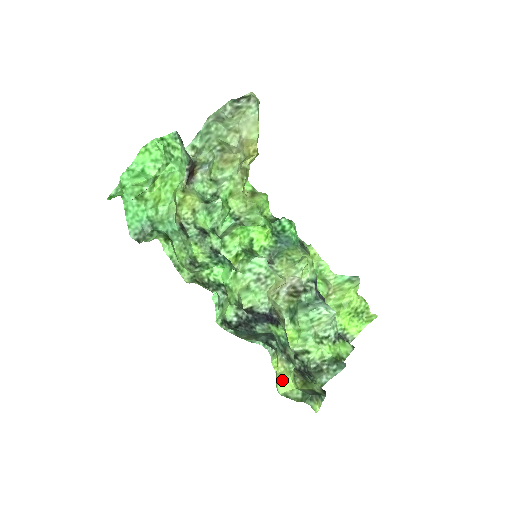
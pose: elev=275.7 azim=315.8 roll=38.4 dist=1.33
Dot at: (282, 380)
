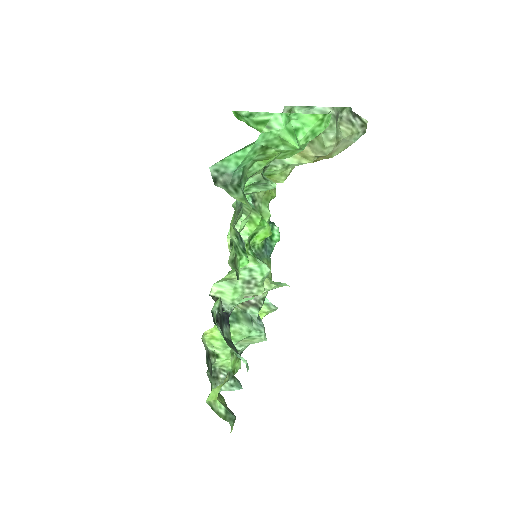
Dot at: (214, 389)
